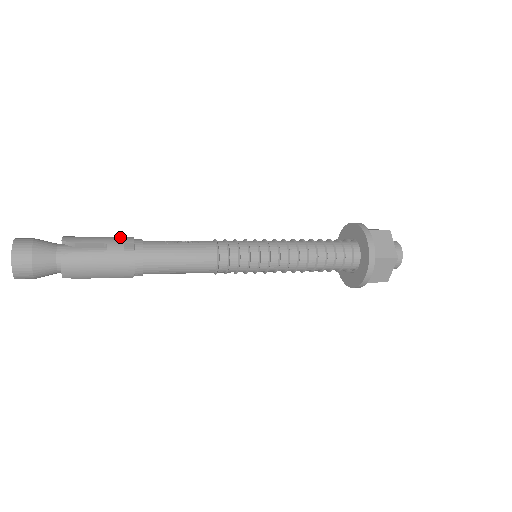
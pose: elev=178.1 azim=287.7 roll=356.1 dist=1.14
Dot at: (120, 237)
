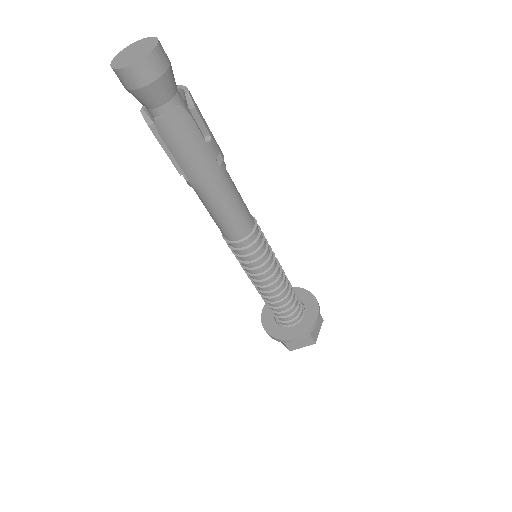
Dot at: occluded
